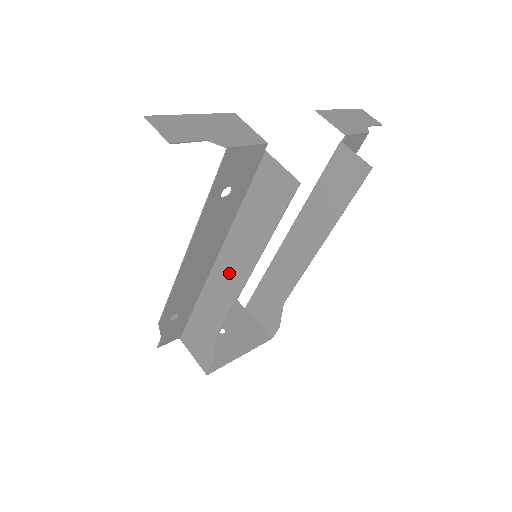
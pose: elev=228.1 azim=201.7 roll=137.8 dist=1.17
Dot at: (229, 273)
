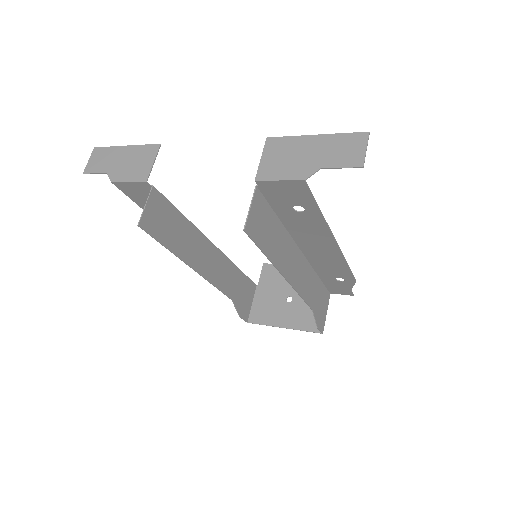
Dot at: (208, 260)
